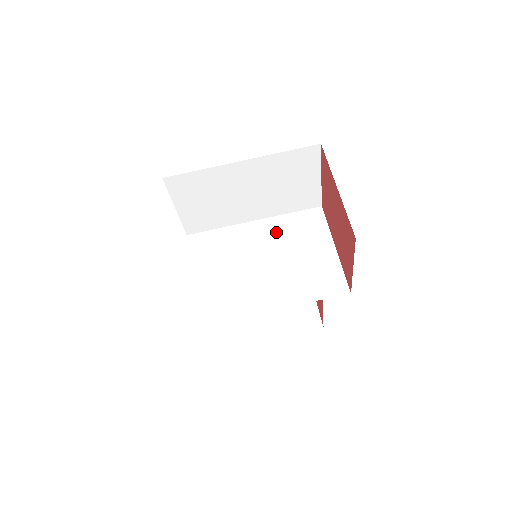
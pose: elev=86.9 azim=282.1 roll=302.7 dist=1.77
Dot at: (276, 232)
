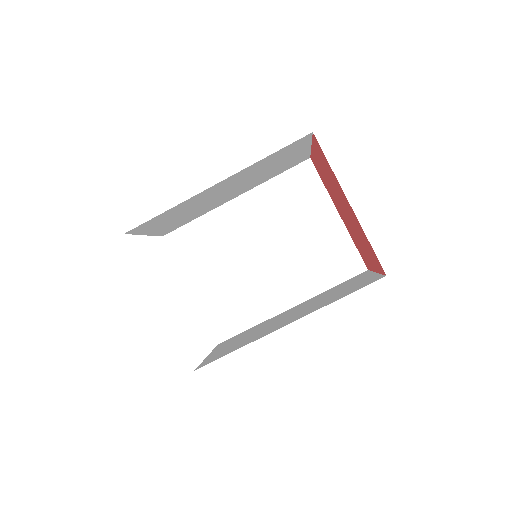
Dot at: (266, 209)
